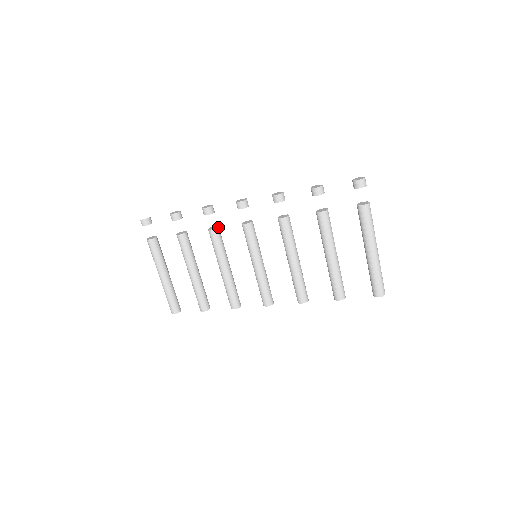
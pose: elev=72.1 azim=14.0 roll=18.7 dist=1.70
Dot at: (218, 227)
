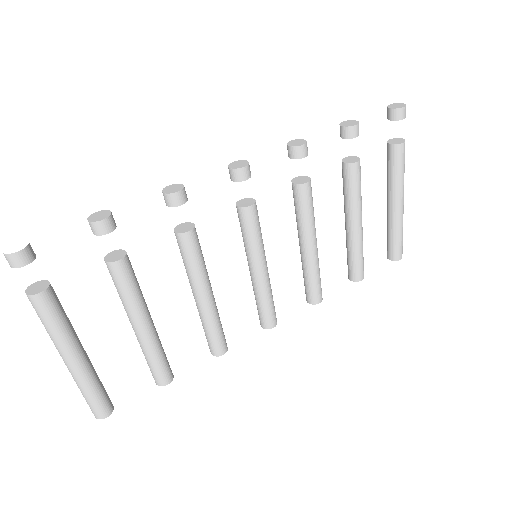
Dot at: (193, 224)
